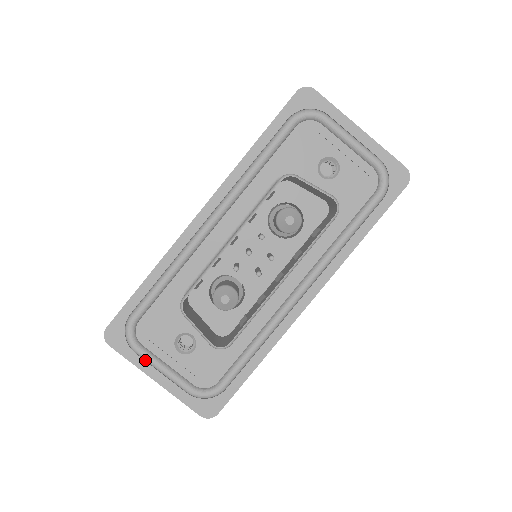
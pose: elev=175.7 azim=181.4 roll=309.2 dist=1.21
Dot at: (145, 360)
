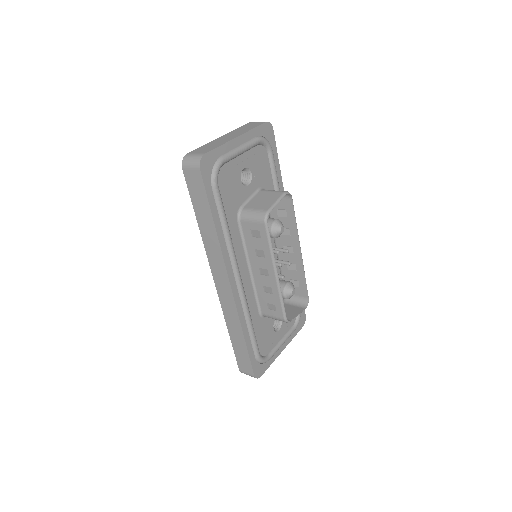
Dot at: (274, 354)
